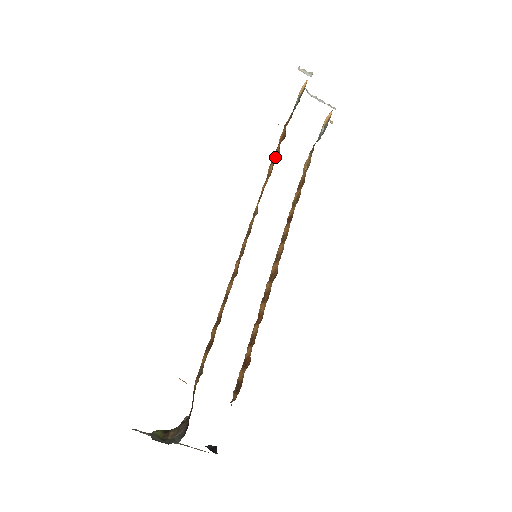
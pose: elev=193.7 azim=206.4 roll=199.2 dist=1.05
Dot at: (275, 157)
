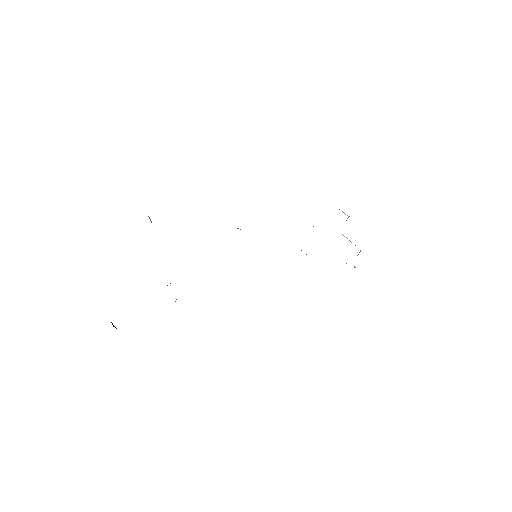
Dot at: occluded
